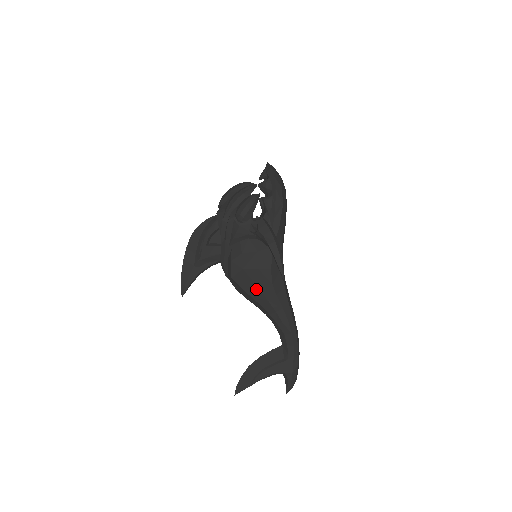
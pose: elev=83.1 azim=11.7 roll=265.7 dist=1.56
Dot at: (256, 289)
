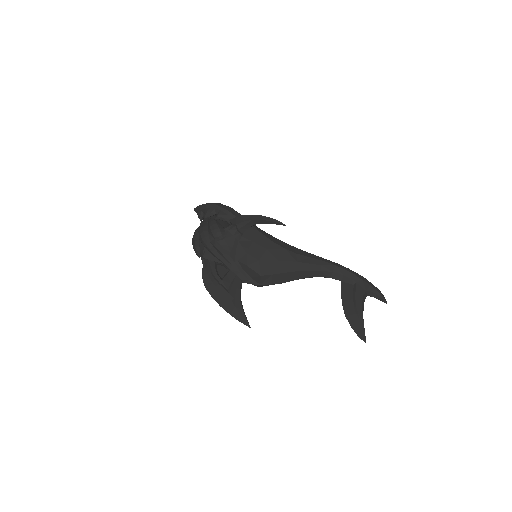
Dot at: (282, 263)
